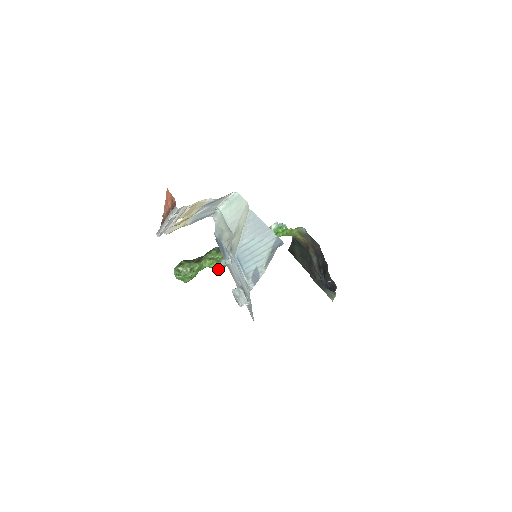
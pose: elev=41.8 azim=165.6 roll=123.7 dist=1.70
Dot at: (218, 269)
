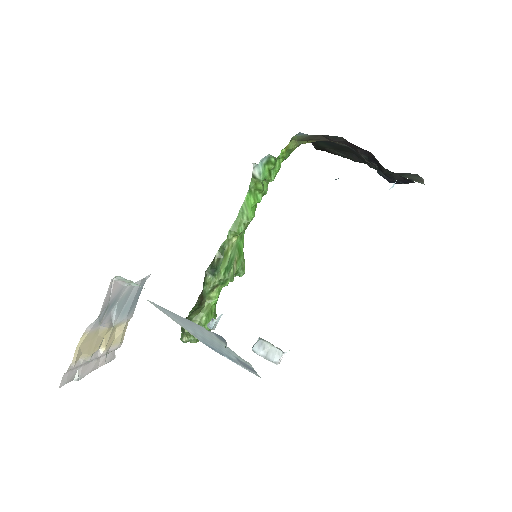
Dot at: occluded
